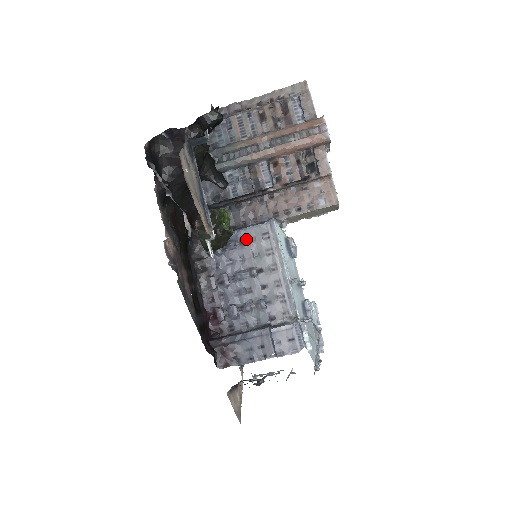
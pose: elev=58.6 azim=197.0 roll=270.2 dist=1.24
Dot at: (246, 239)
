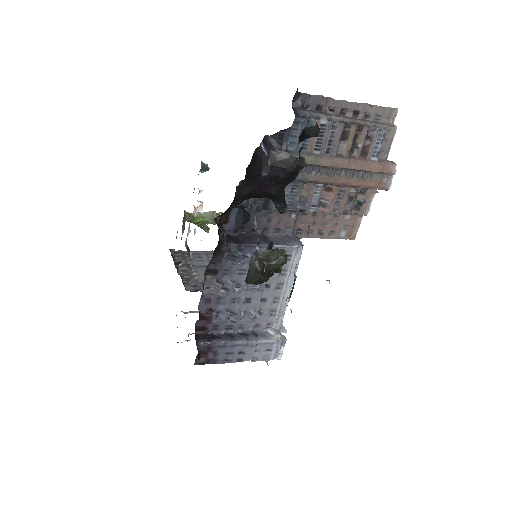
Dot at: occluded
